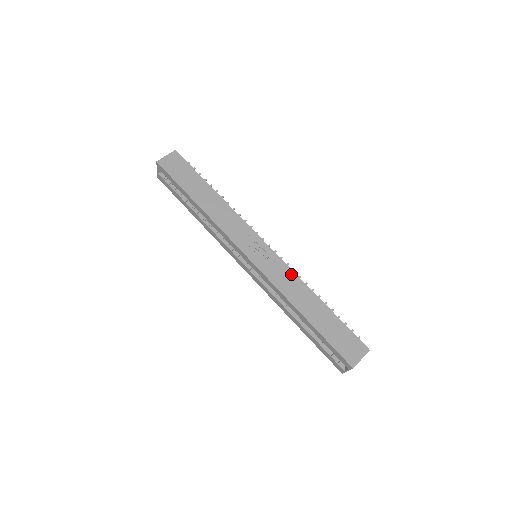
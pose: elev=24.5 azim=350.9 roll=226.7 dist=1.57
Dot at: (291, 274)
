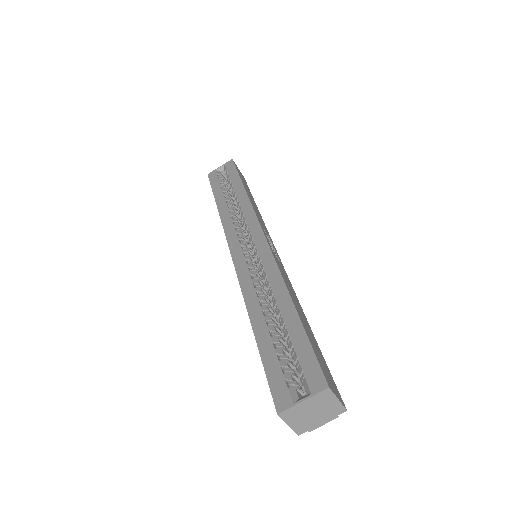
Dot at: (291, 284)
